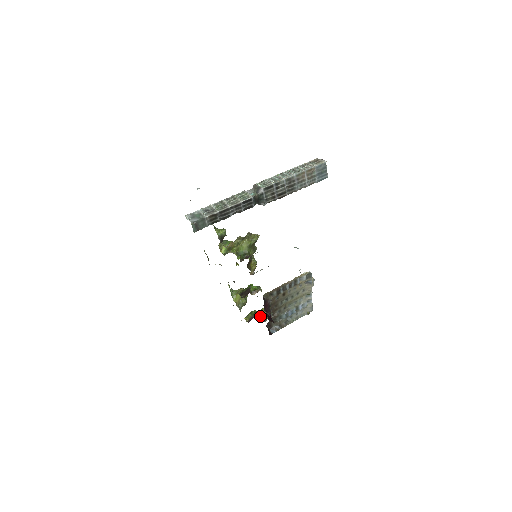
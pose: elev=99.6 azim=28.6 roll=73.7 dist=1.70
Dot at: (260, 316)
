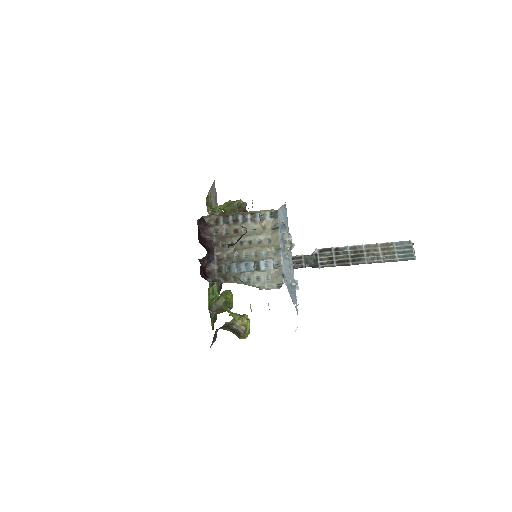
Dot at: occluded
